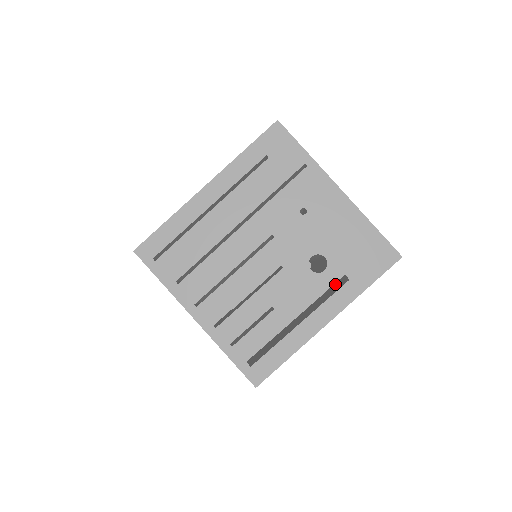
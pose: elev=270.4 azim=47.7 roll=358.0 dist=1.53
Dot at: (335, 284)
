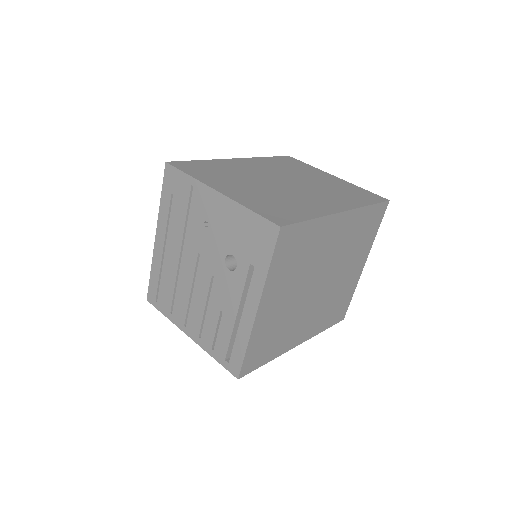
Dot at: occluded
